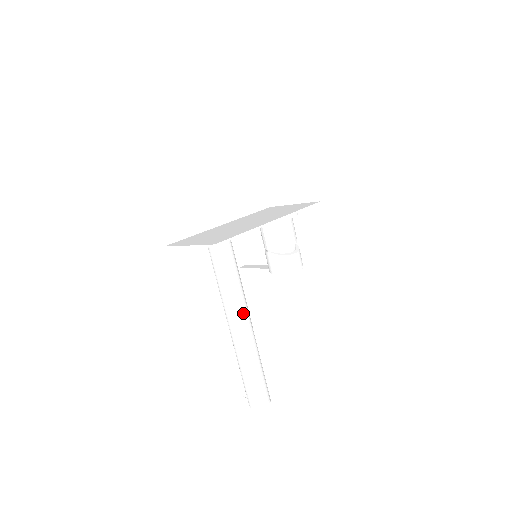
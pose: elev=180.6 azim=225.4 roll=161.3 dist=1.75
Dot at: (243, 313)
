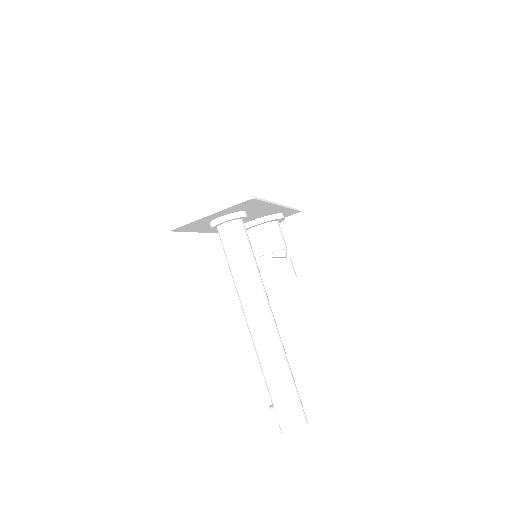
Dot at: (267, 303)
